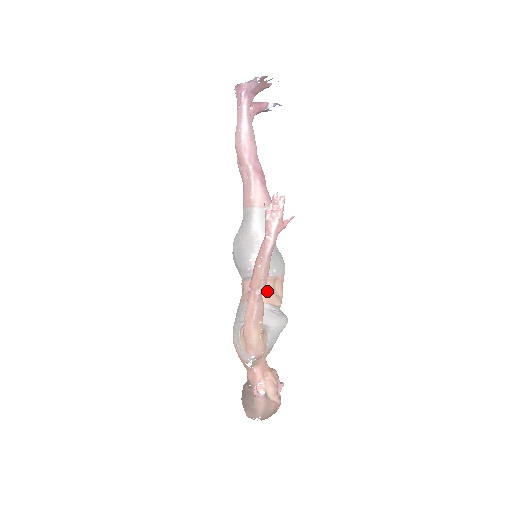
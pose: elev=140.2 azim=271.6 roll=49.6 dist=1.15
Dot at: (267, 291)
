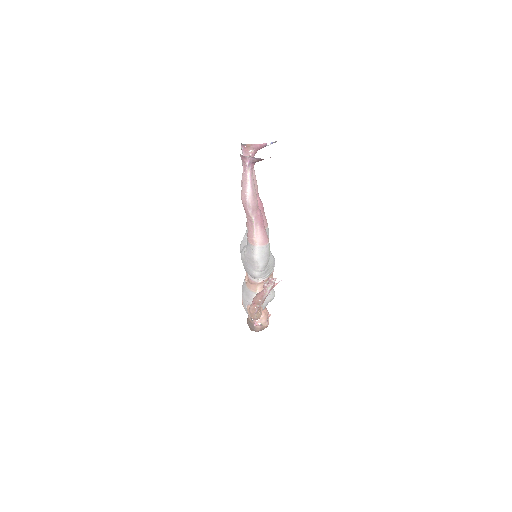
Dot at: occluded
